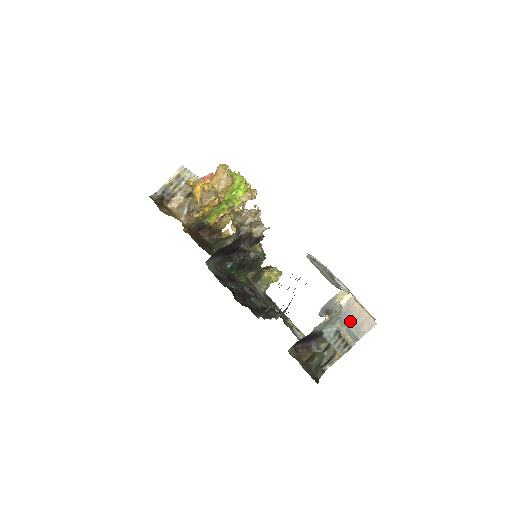
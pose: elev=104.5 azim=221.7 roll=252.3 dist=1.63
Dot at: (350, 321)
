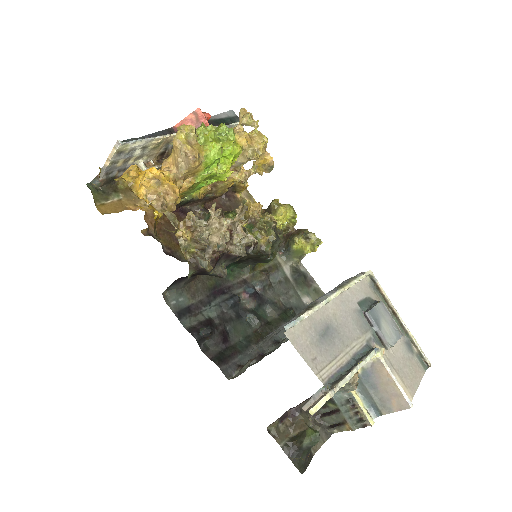
Dot at: (373, 388)
